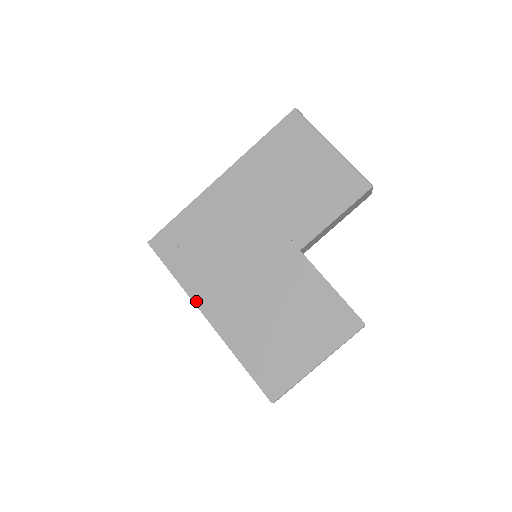
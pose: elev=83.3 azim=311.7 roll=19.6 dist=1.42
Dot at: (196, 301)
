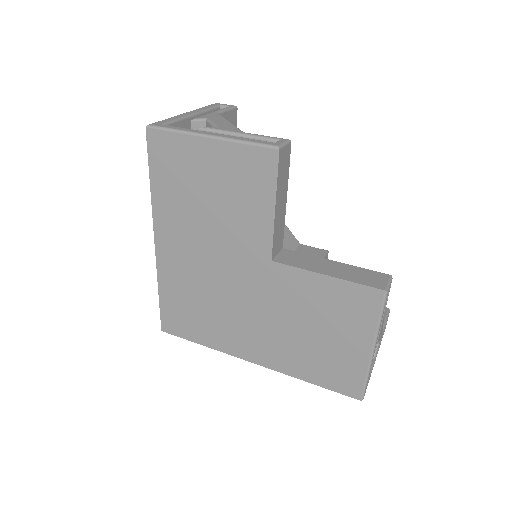
Dot at: (234, 354)
